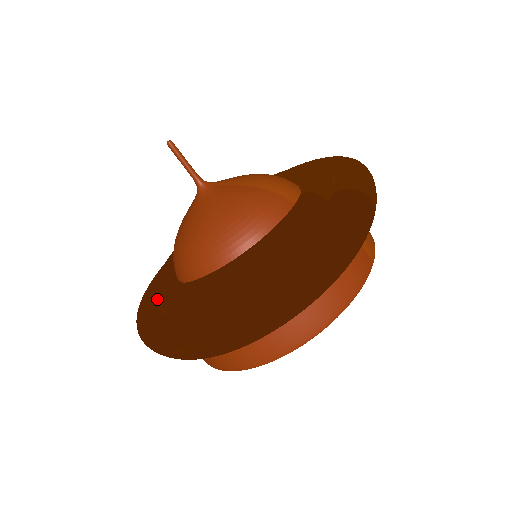
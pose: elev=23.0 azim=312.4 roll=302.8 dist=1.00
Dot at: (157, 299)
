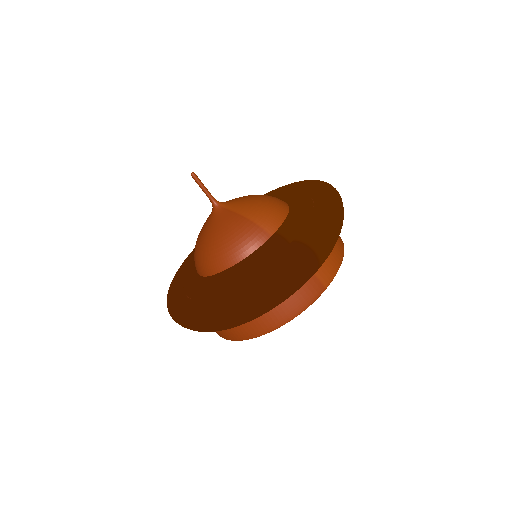
Dot at: occluded
